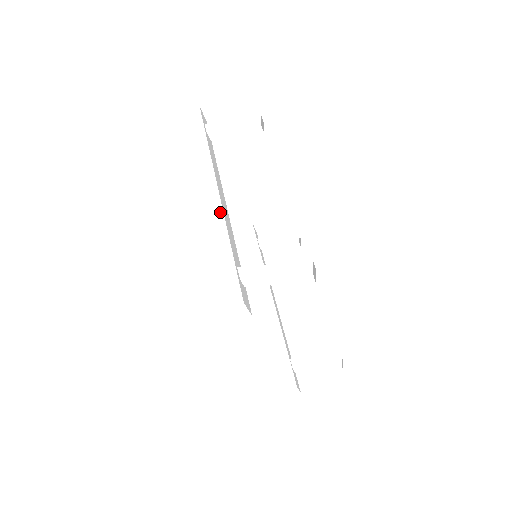
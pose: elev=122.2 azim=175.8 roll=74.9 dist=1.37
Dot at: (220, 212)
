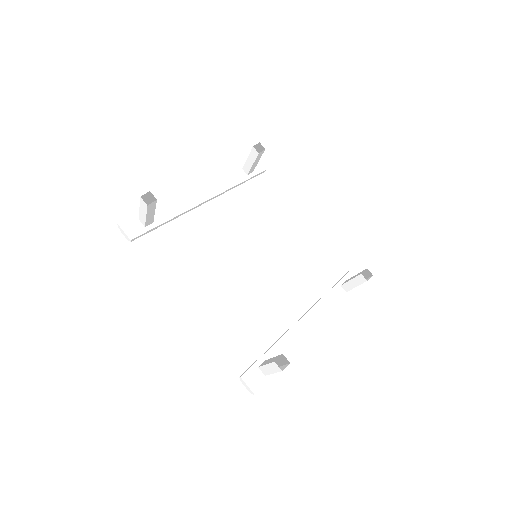
Dot at: (178, 195)
